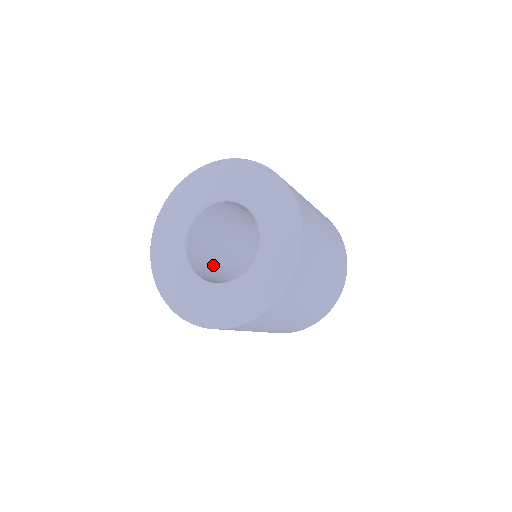
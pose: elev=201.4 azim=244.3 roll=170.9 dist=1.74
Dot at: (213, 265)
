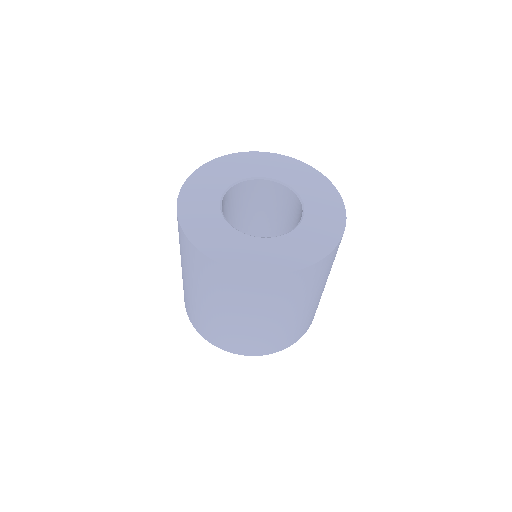
Dot at: occluded
